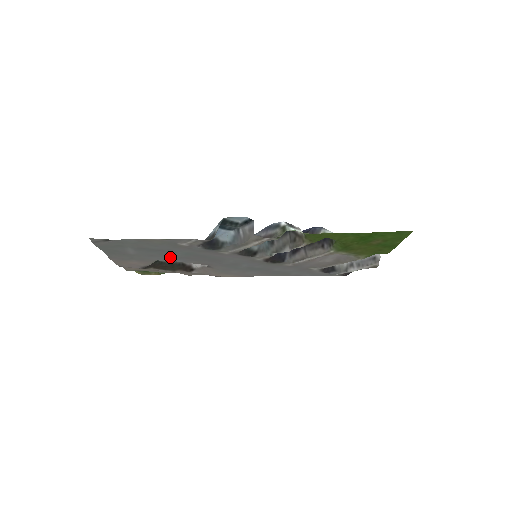
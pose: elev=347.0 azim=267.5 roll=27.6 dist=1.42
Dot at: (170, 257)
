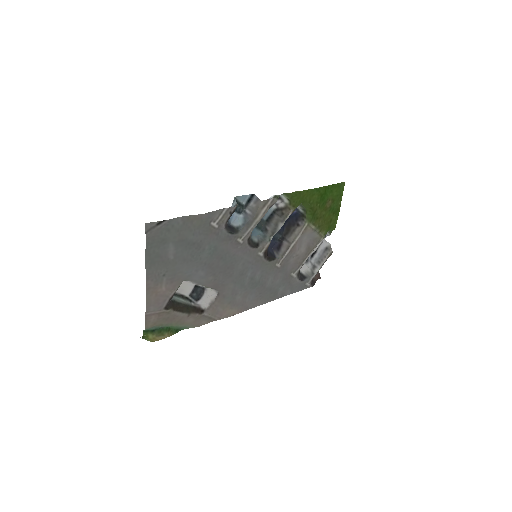
Dot at: (198, 262)
